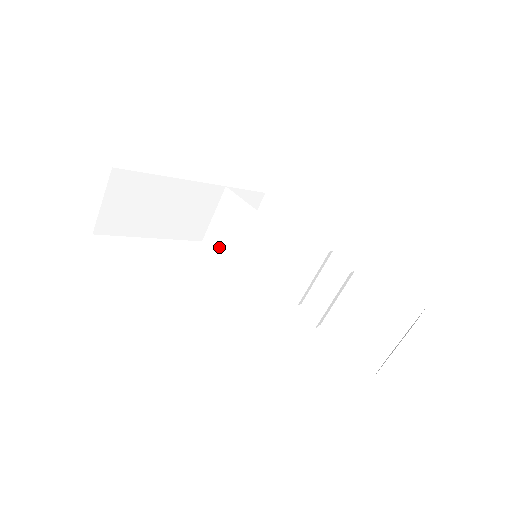
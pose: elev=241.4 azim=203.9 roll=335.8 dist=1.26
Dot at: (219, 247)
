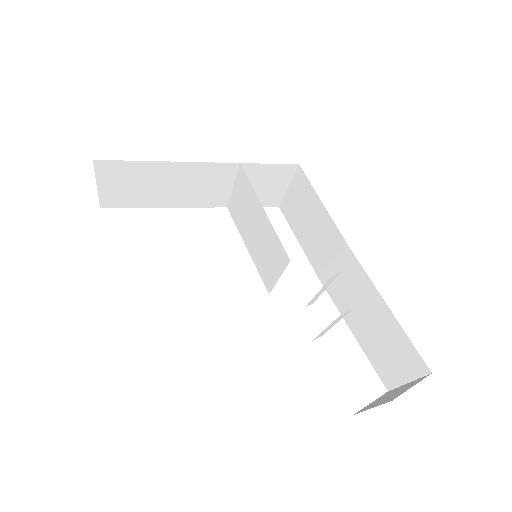
Dot at: (238, 222)
